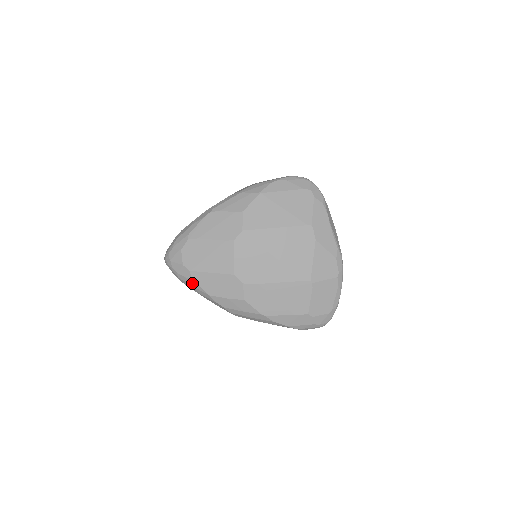
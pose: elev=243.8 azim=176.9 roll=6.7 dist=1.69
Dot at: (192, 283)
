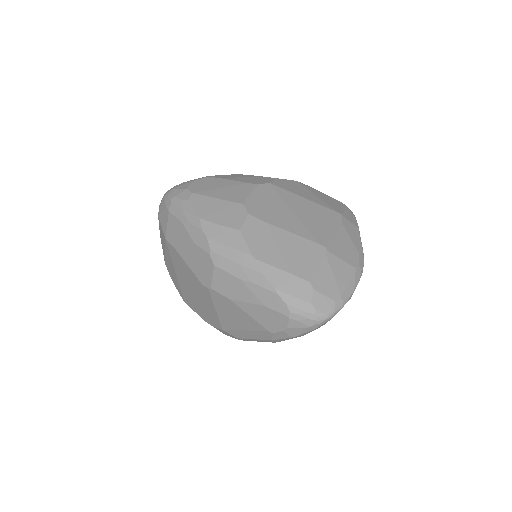
Dot at: (186, 205)
